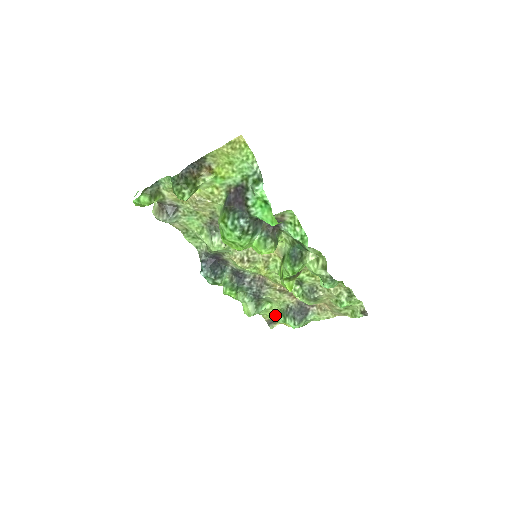
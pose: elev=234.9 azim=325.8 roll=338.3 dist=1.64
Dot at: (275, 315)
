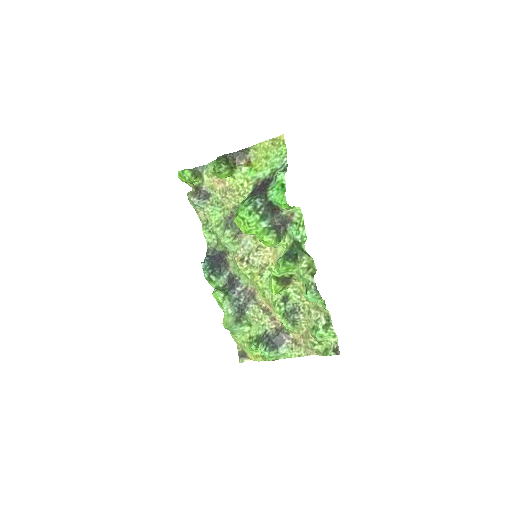
Dot at: (250, 341)
